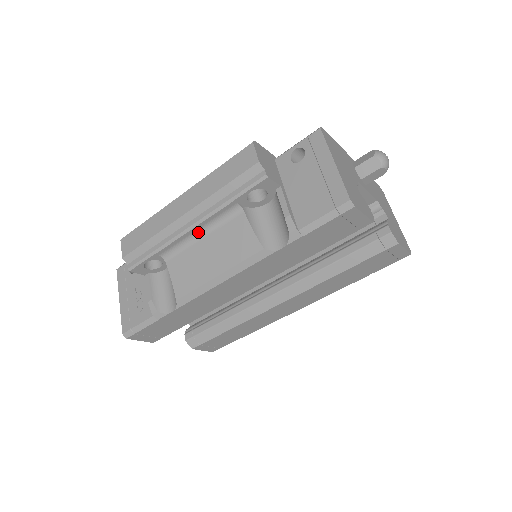
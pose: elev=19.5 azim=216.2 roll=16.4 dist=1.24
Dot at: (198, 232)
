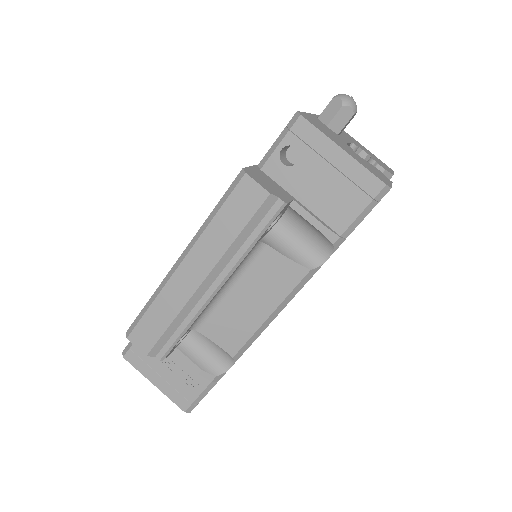
Dot at: (223, 288)
